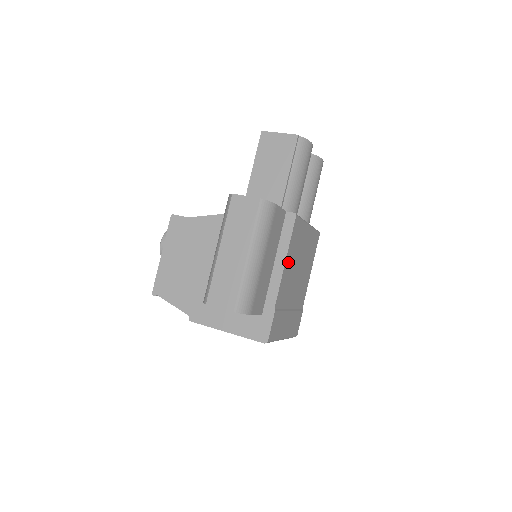
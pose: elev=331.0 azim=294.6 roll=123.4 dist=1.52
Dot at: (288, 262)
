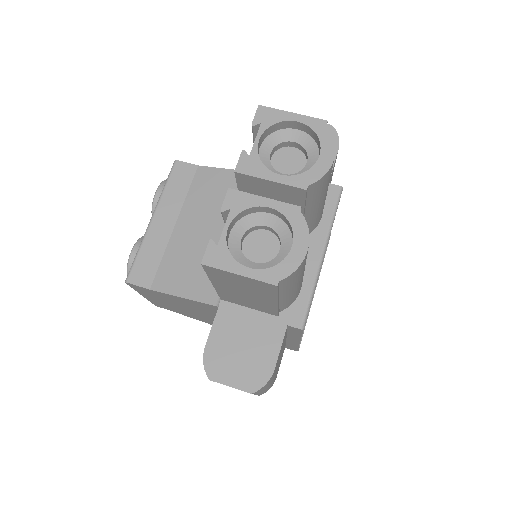
Dot at: occluded
